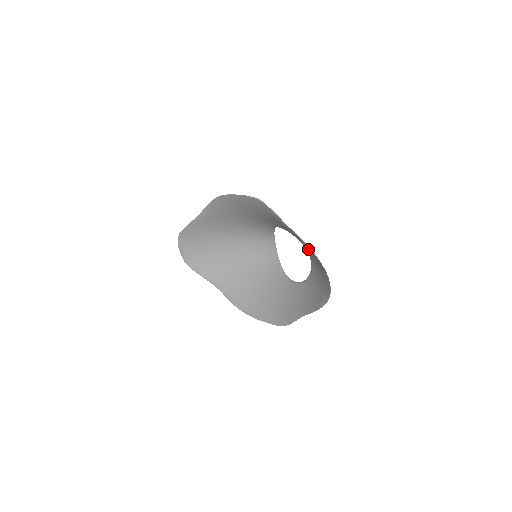
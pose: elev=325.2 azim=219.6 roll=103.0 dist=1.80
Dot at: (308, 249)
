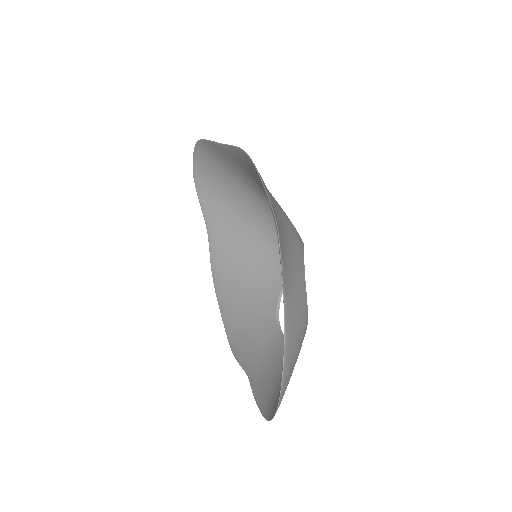
Dot at: (293, 341)
